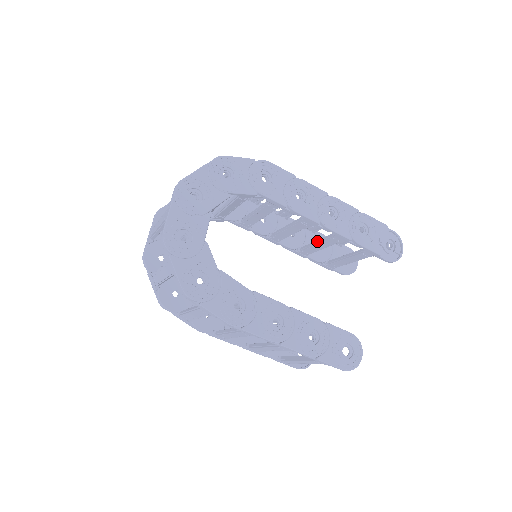
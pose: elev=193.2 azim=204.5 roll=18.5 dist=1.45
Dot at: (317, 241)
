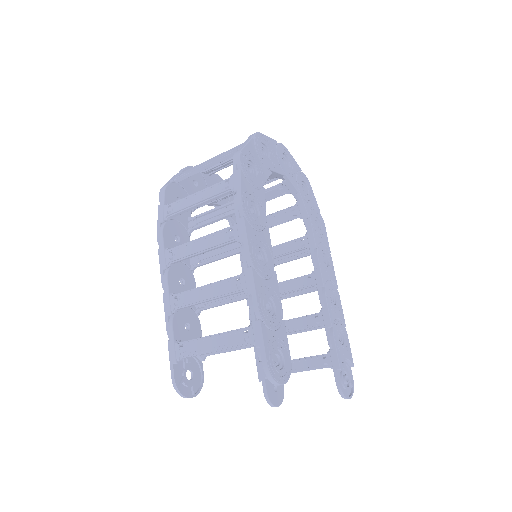
Dot at: occluded
